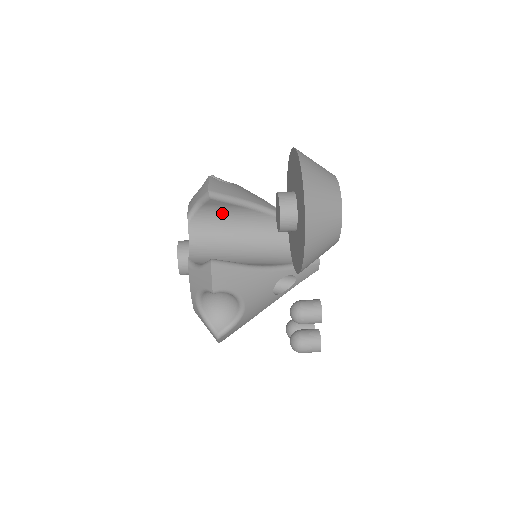
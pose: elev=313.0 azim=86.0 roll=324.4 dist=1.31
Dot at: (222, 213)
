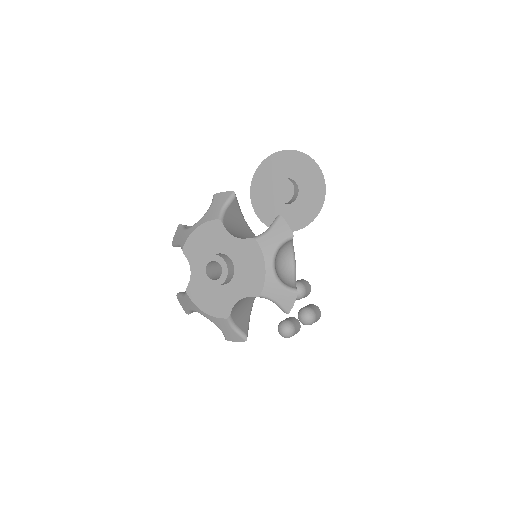
Dot at: (233, 219)
